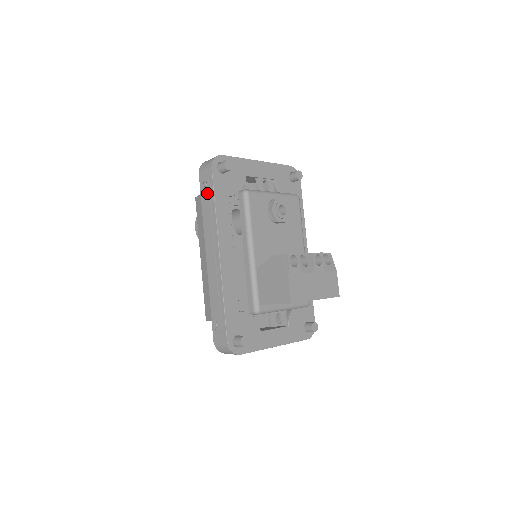
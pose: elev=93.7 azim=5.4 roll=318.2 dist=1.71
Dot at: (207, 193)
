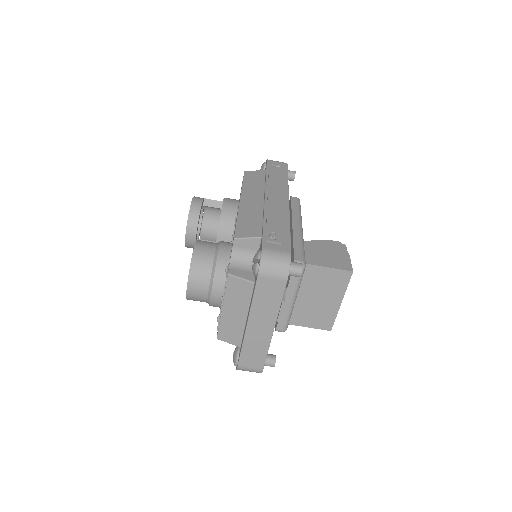
Dot at: (279, 170)
